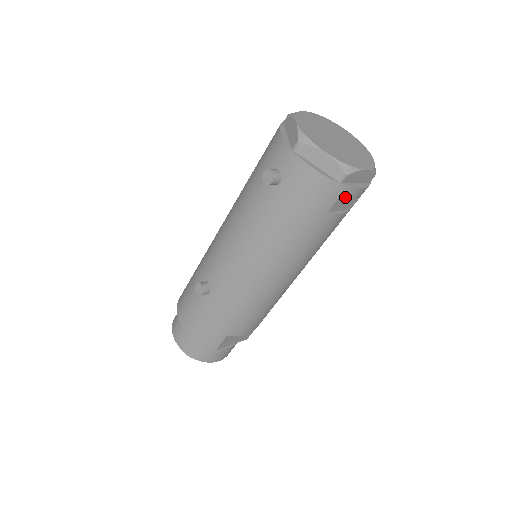
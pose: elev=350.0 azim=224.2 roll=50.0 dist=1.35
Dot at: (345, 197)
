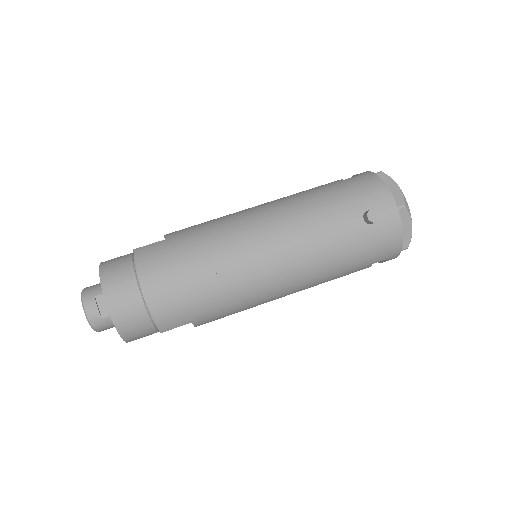
Dot at: (387, 260)
